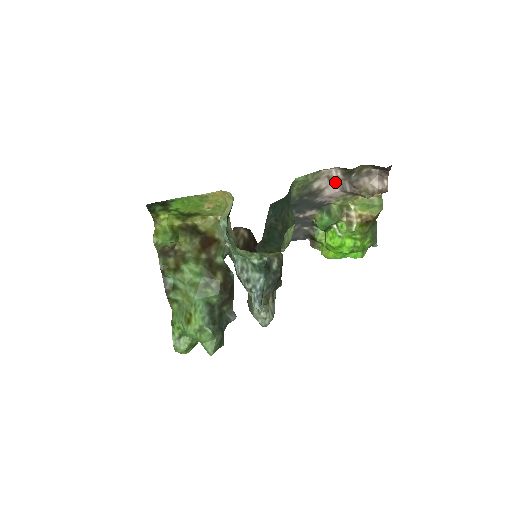
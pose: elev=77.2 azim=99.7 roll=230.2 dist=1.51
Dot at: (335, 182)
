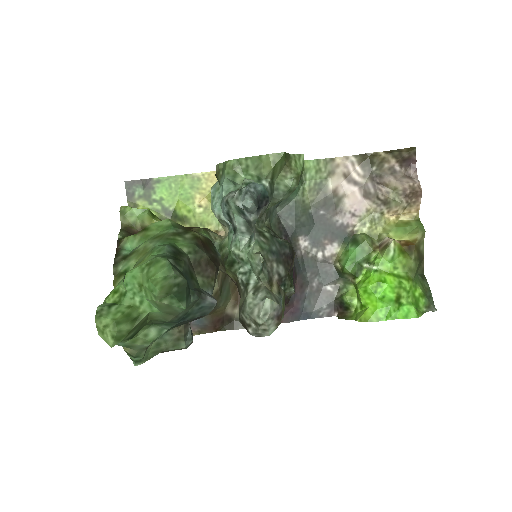
Dot at: (354, 184)
